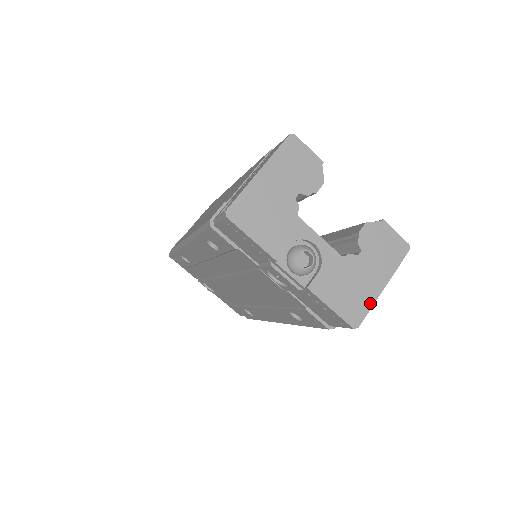
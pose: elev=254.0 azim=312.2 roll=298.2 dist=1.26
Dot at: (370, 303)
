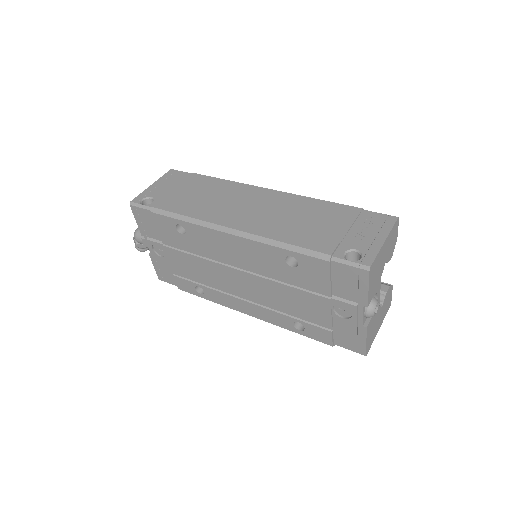
Dot at: occluded
